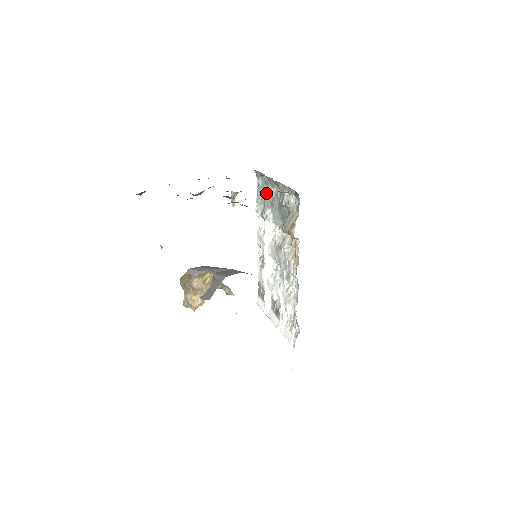
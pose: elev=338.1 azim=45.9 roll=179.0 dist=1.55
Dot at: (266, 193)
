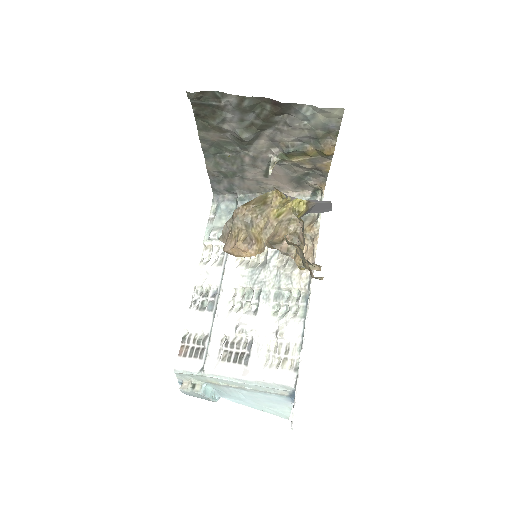
Dot at: occluded
